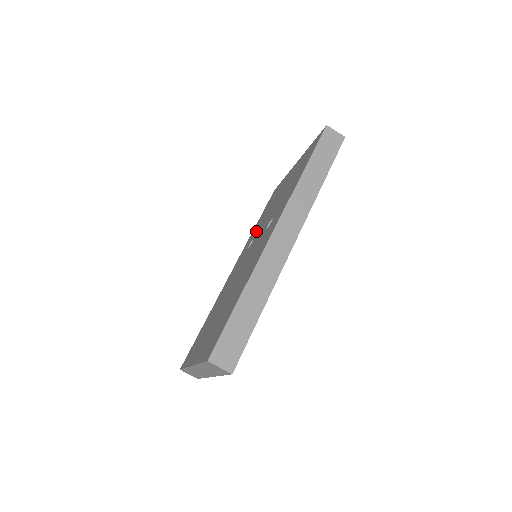
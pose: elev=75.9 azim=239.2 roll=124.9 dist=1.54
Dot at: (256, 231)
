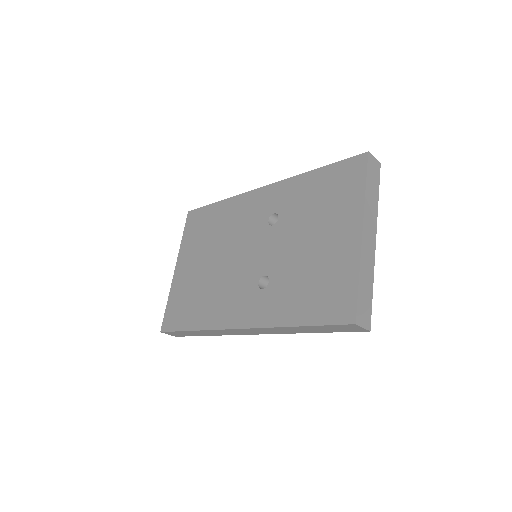
Dot at: (289, 210)
